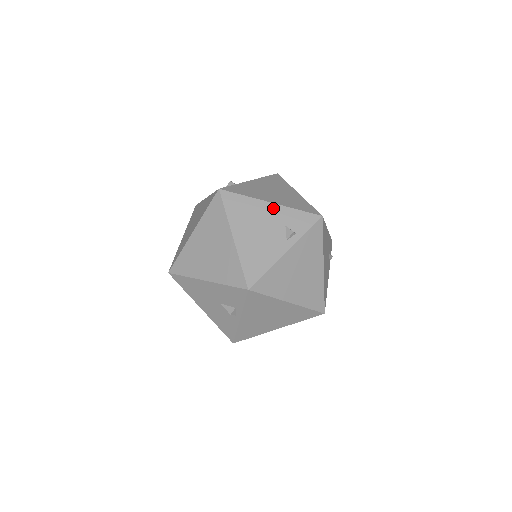
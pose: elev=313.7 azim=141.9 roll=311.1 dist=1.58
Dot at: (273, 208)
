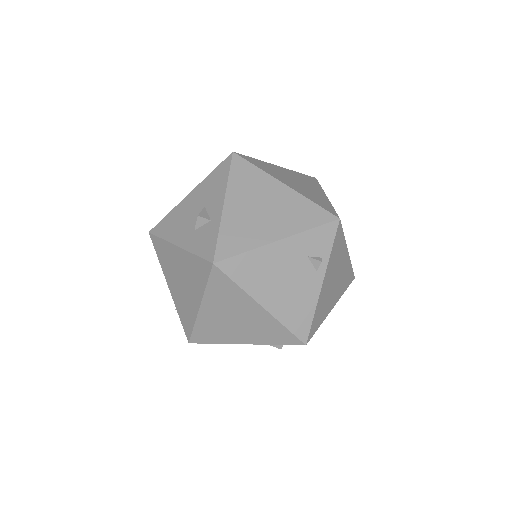
Dot at: (285, 245)
